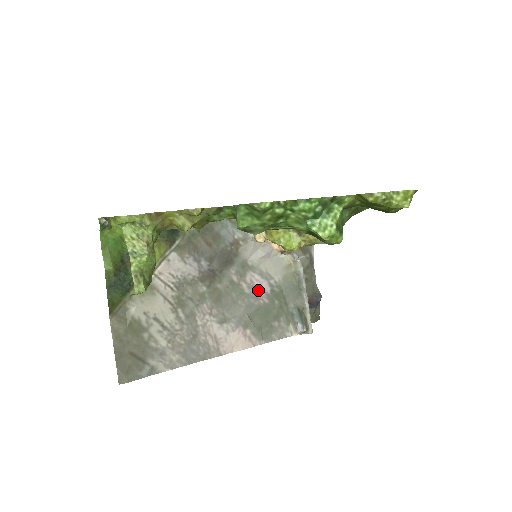
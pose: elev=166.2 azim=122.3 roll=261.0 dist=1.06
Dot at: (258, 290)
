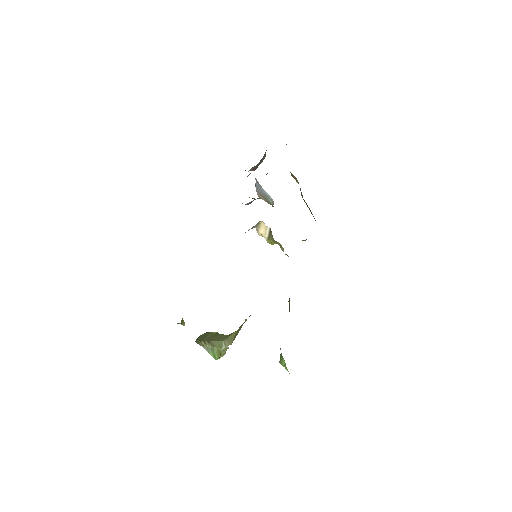
Dot at: occluded
